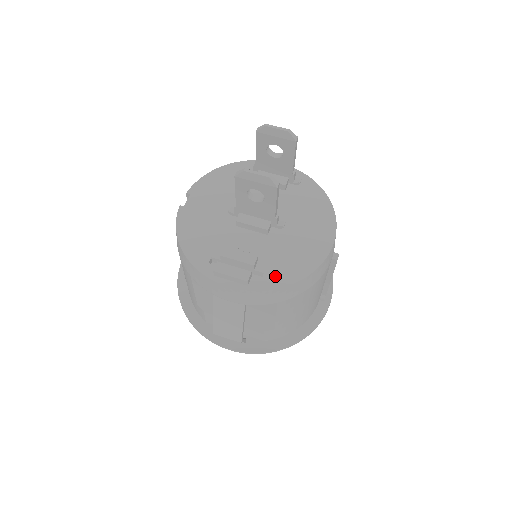
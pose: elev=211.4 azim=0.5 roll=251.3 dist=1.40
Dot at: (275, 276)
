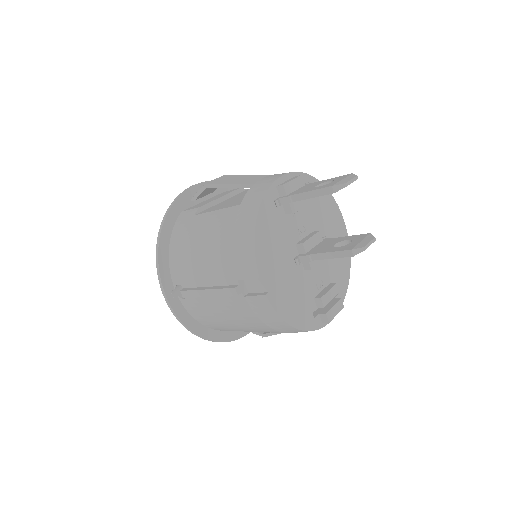
Dot at: (342, 284)
